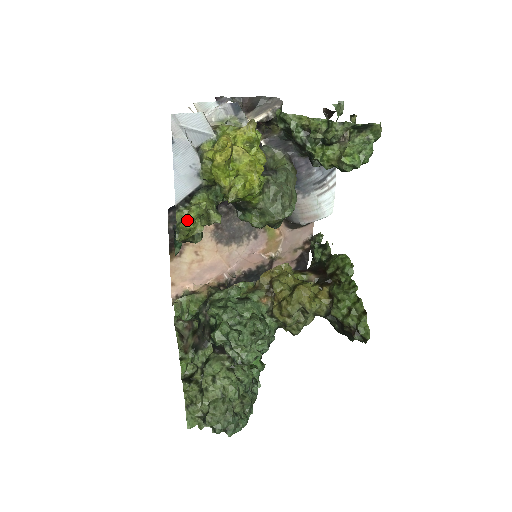
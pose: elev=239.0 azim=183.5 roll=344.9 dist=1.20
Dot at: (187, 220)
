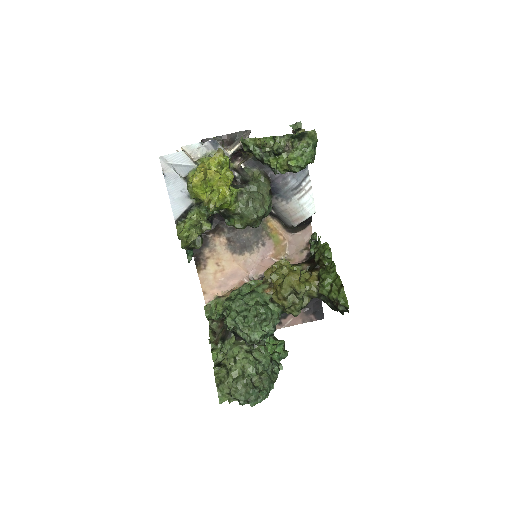
Dot at: (182, 229)
